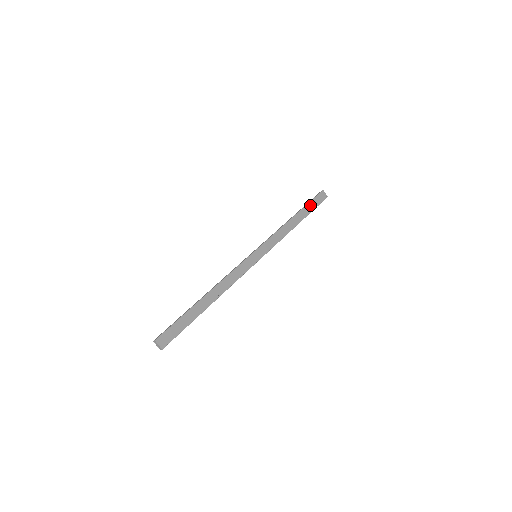
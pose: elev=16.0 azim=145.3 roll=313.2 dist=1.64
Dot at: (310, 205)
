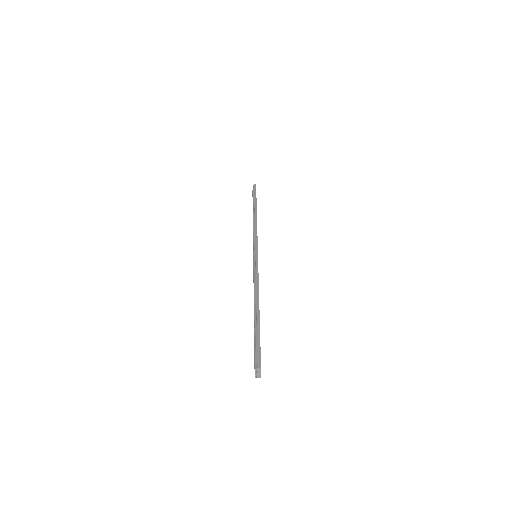
Dot at: occluded
